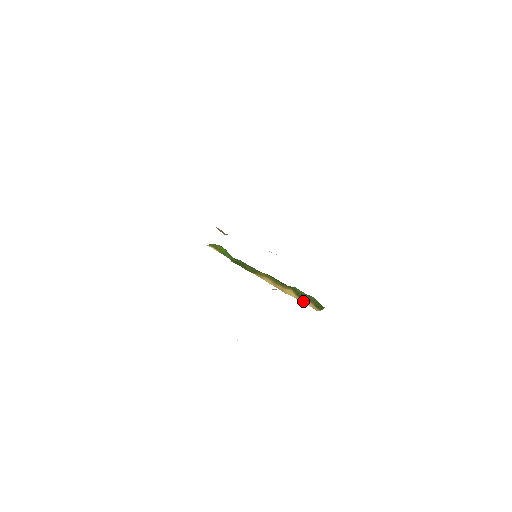
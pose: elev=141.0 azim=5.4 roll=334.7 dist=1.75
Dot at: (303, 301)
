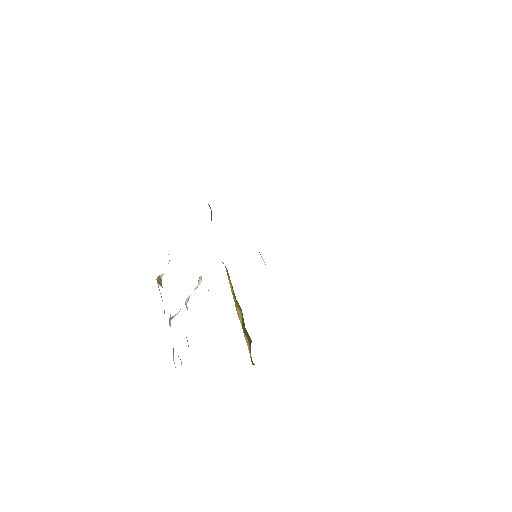
Dot at: (246, 338)
